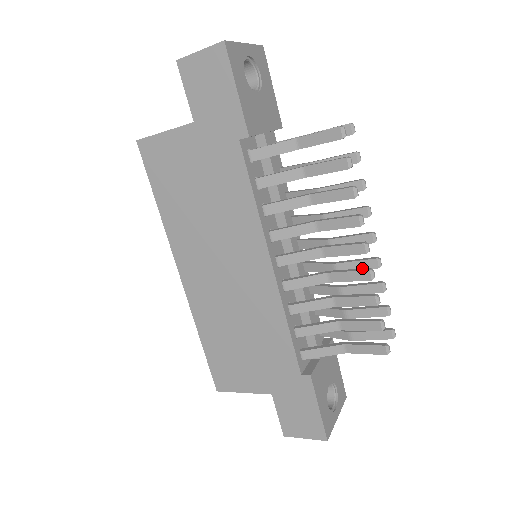
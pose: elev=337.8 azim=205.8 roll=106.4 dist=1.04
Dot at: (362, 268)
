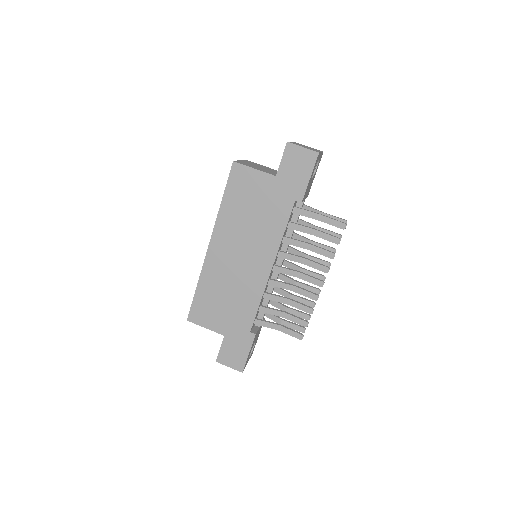
Dot at: occluded
